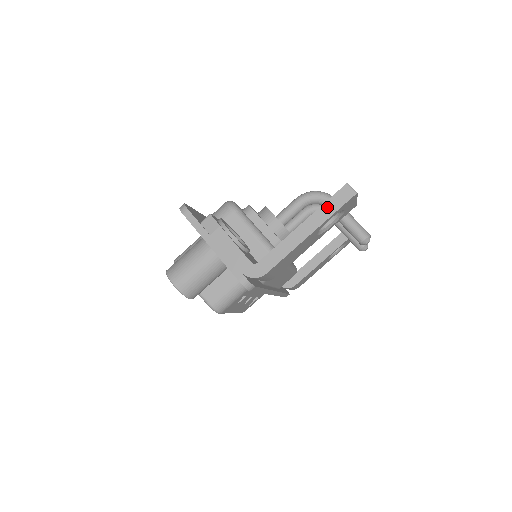
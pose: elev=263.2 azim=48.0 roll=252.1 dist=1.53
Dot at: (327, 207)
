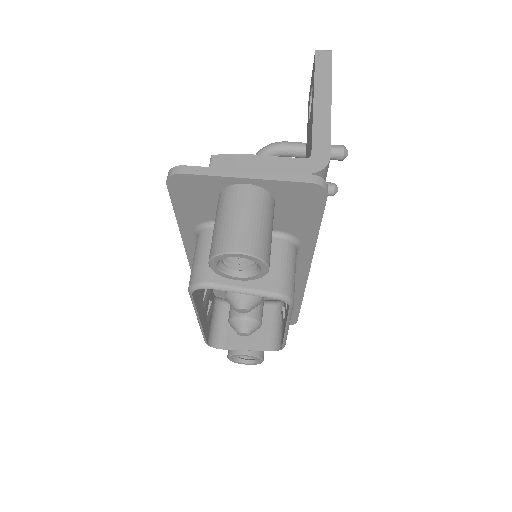
Dot at: (320, 73)
